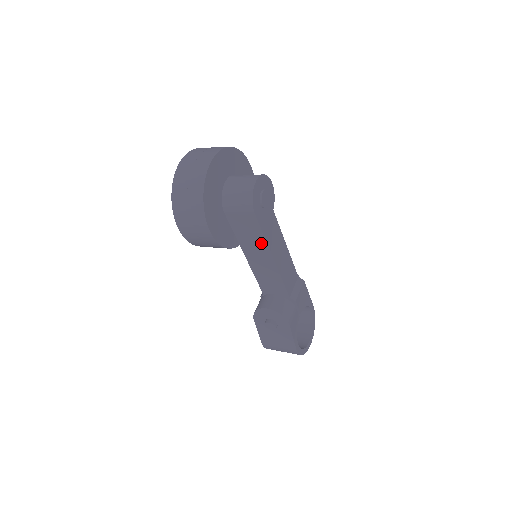
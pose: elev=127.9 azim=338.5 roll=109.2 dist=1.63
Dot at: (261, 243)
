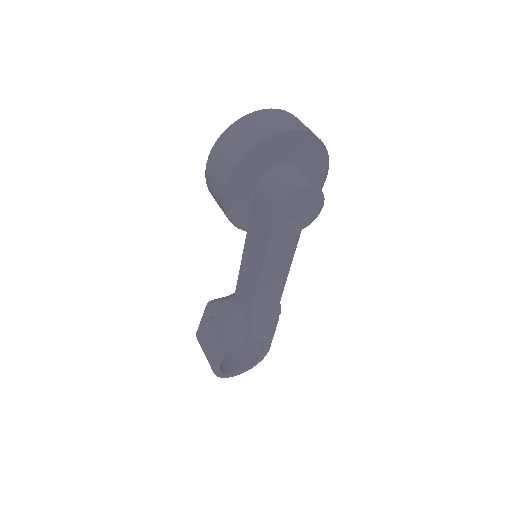
Dot at: (262, 246)
